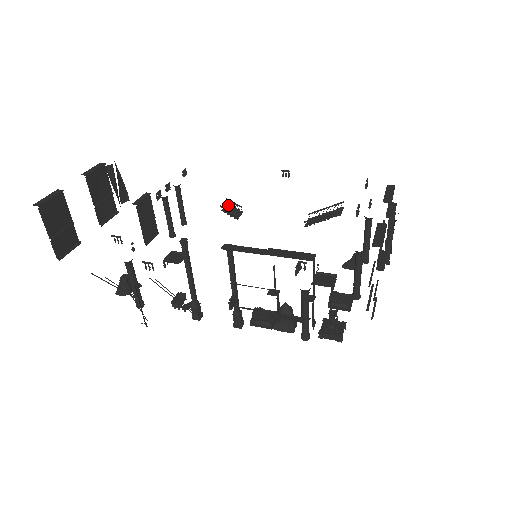
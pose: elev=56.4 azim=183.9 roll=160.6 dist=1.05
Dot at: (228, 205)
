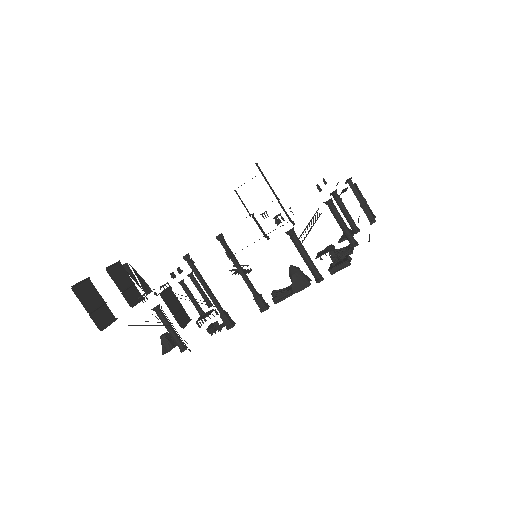
Dot at: occluded
